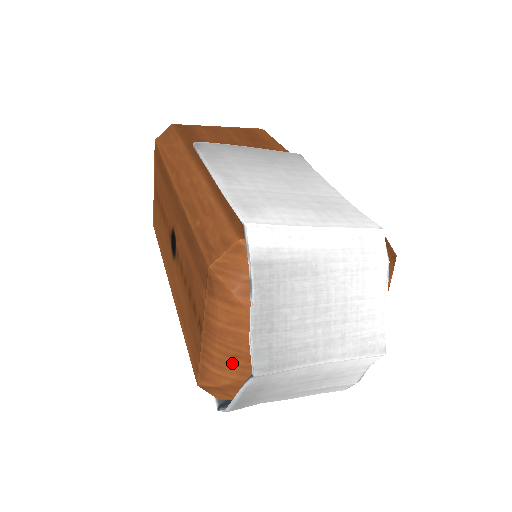
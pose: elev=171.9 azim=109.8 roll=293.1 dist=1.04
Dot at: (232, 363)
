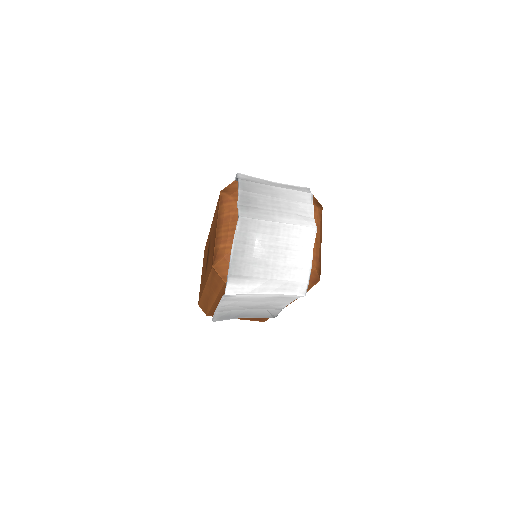
Dot at: (231, 235)
